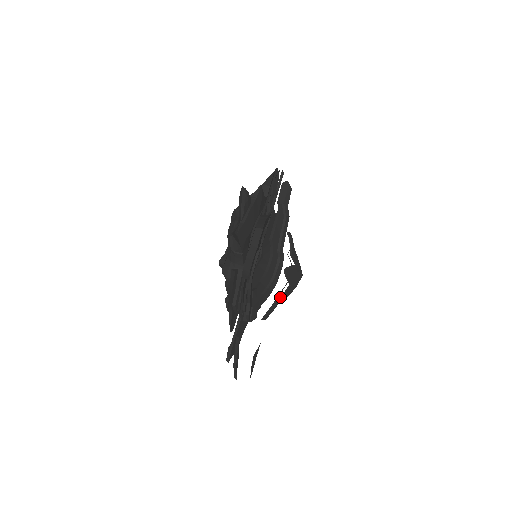
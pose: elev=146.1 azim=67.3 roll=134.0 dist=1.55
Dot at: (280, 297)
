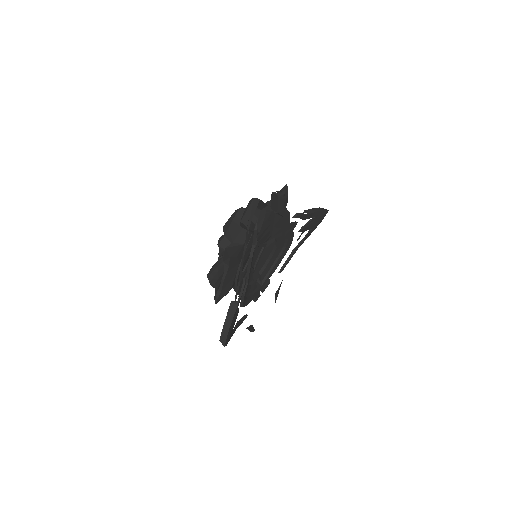
Dot at: (299, 243)
